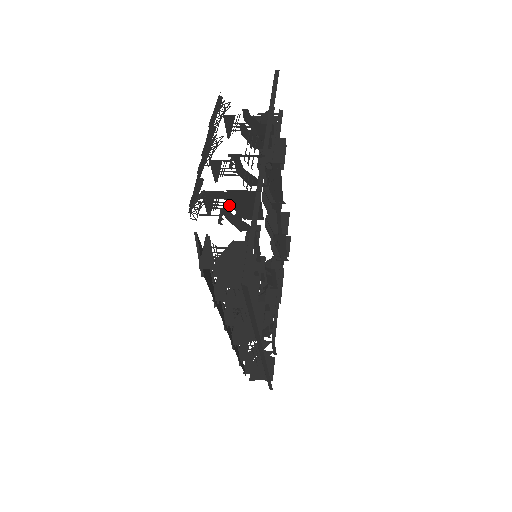
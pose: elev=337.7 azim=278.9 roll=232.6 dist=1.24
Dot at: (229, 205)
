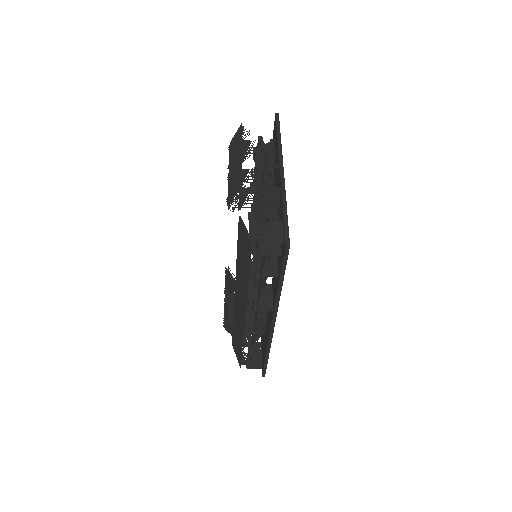
Dot at: (257, 201)
